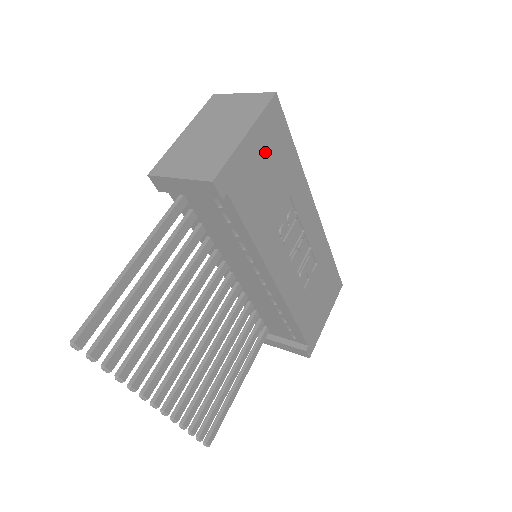
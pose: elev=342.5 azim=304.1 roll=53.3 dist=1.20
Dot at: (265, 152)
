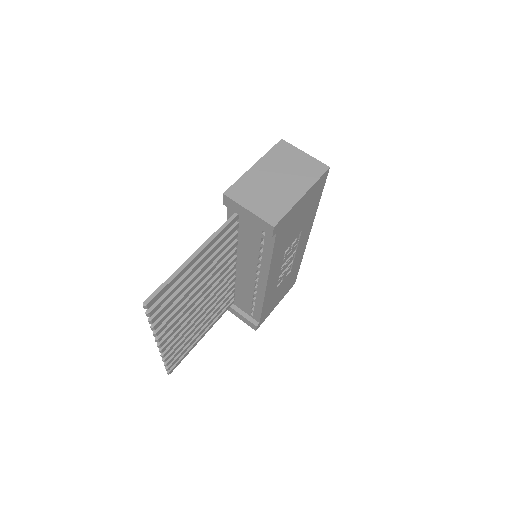
Dot at: (305, 205)
